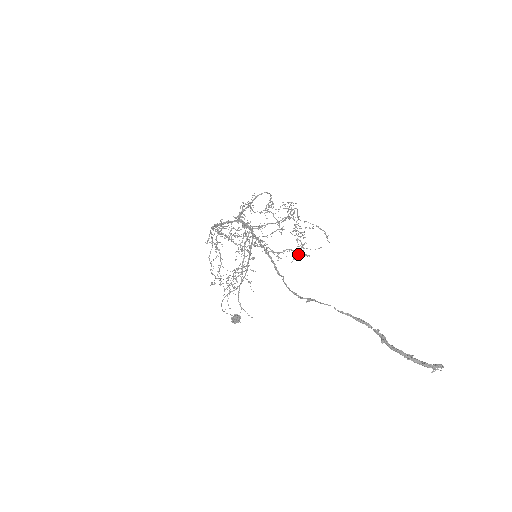
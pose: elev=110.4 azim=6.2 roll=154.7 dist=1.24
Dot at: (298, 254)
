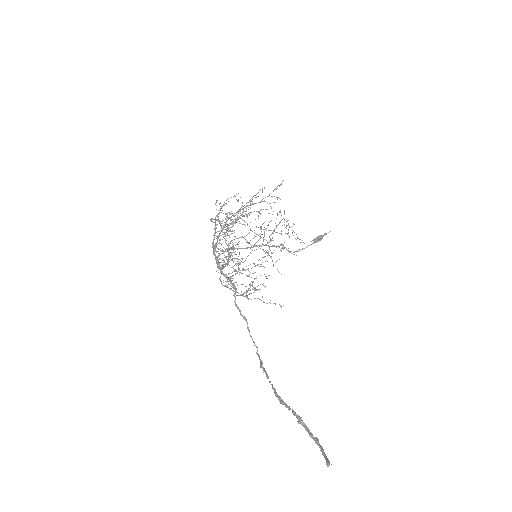
Dot at: (256, 290)
